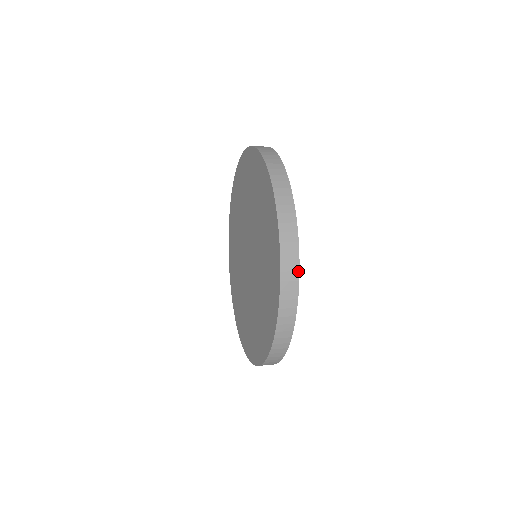
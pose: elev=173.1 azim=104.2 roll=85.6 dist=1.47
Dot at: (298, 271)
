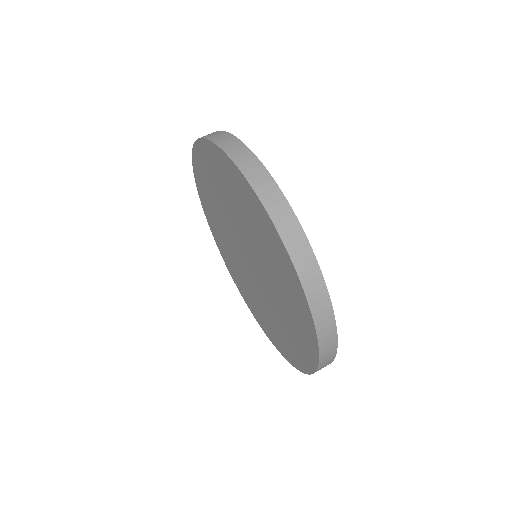
Dot at: (334, 357)
